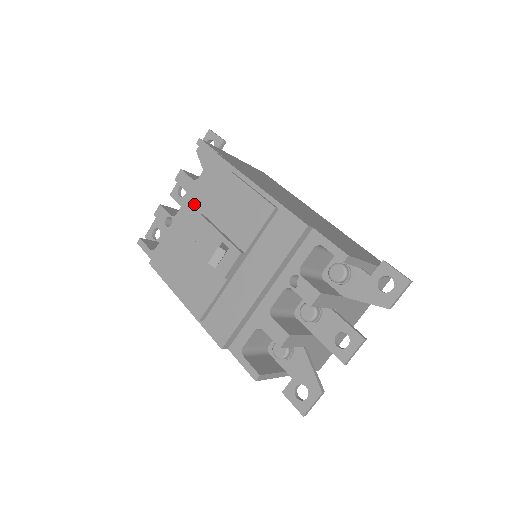
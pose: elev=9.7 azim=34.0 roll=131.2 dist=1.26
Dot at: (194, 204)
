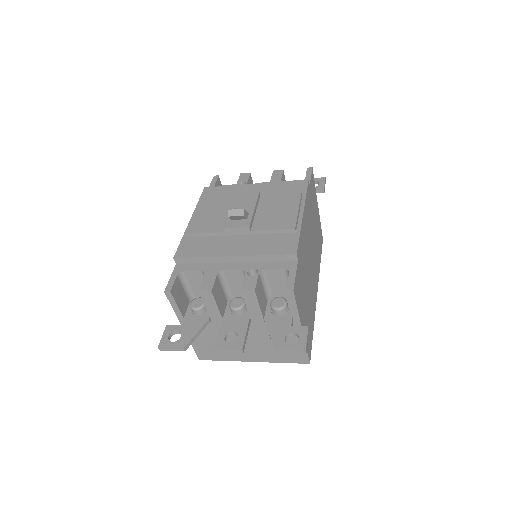
Dot at: (264, 188)
